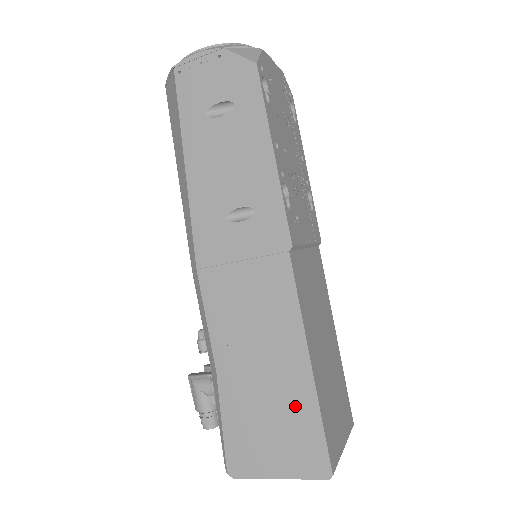
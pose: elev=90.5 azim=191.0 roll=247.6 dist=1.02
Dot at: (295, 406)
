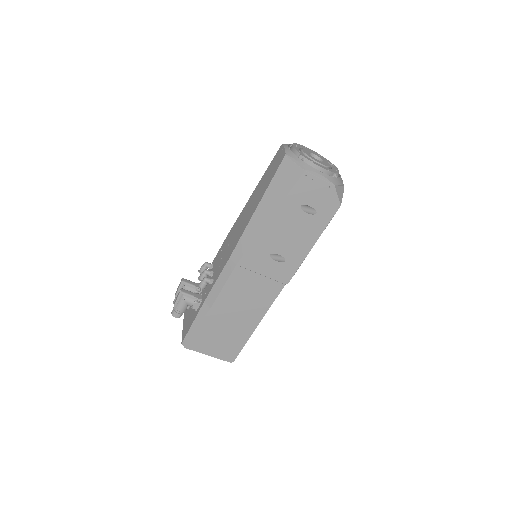
Dot at: (238, 336)
